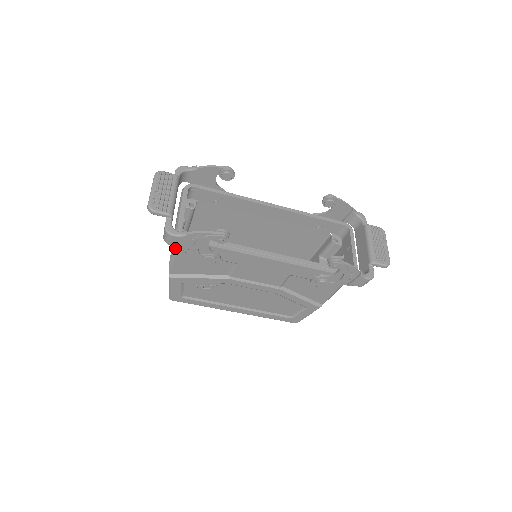
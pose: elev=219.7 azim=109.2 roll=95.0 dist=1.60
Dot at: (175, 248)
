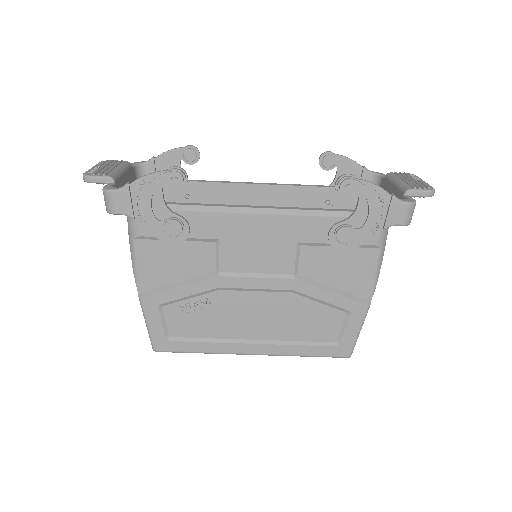
Dot at: (131, 236)
